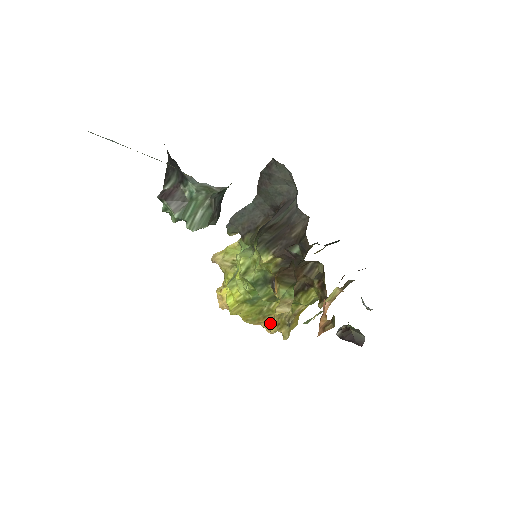
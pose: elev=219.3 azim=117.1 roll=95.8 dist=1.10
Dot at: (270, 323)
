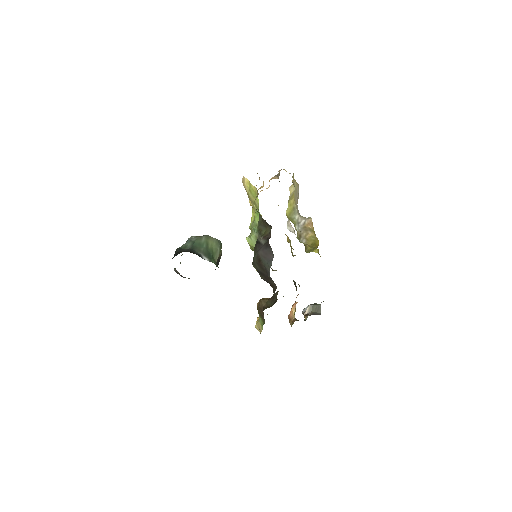
Dot at: (286, 235)
